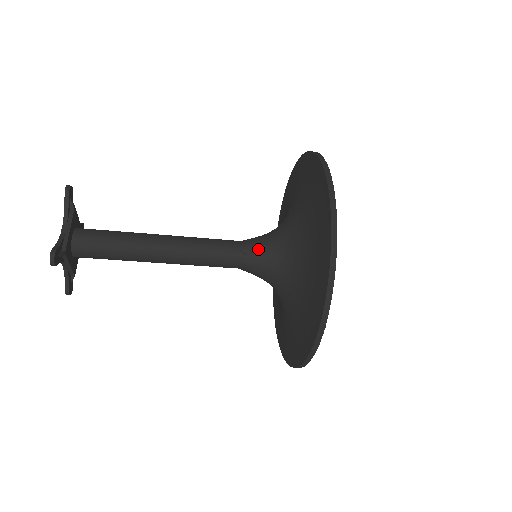
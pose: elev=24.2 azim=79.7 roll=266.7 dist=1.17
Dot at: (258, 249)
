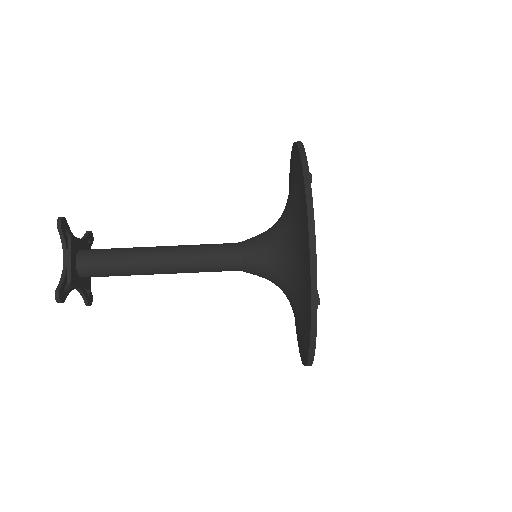
Dot at: (254, 237)
